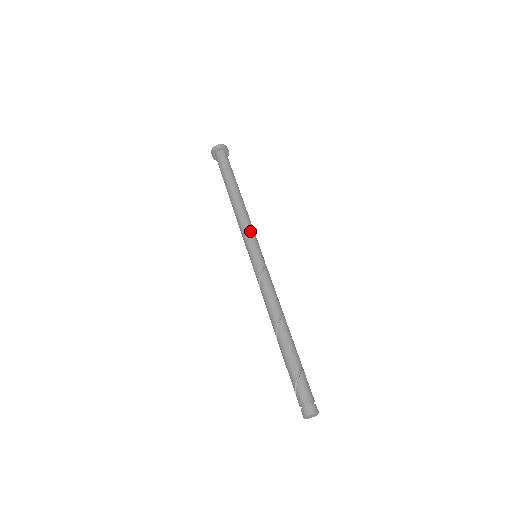
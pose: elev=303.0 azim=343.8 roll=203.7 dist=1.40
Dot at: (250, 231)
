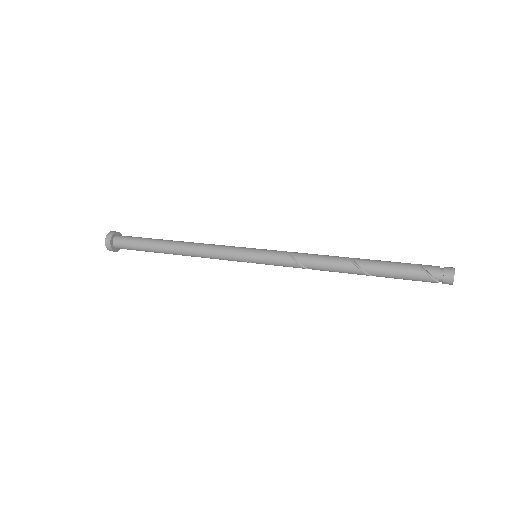
Dot at: (230, 246)
